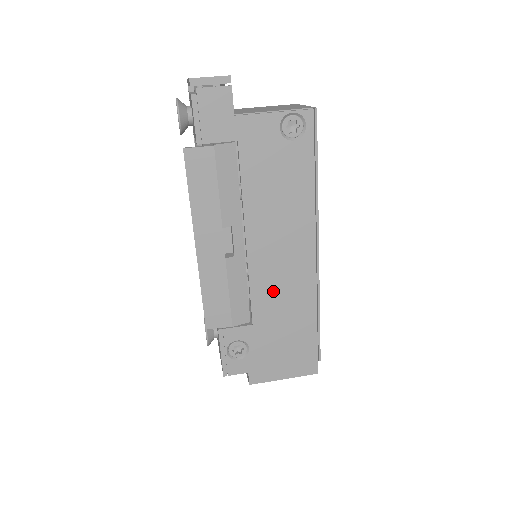
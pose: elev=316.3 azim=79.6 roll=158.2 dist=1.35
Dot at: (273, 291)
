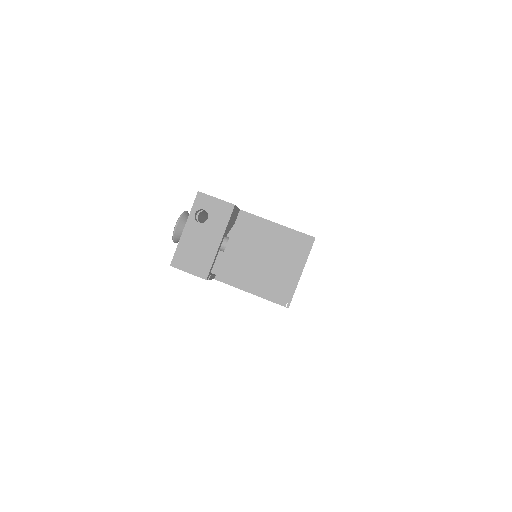
Dot at: occluded
